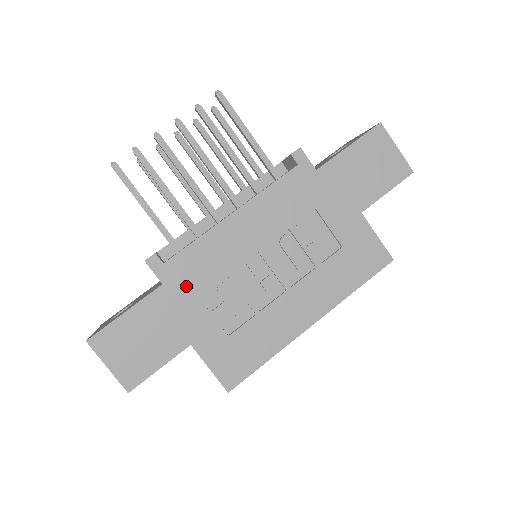
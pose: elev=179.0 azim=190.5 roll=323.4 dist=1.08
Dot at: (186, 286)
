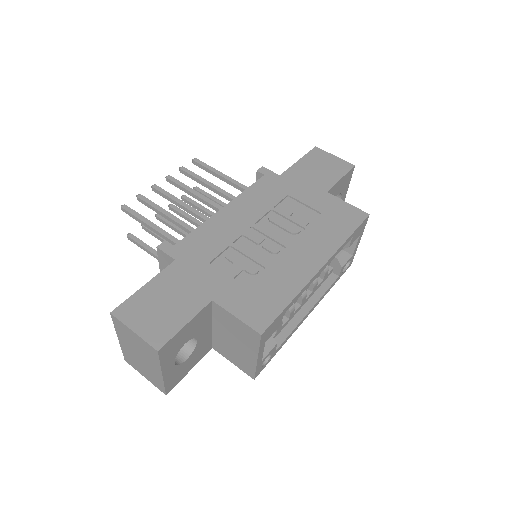
Dot at: (197, 258)
